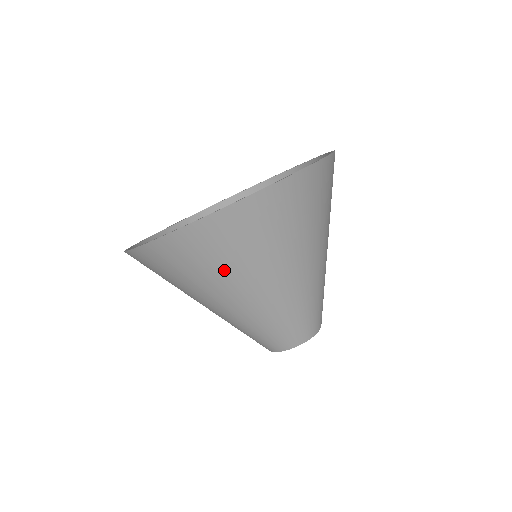
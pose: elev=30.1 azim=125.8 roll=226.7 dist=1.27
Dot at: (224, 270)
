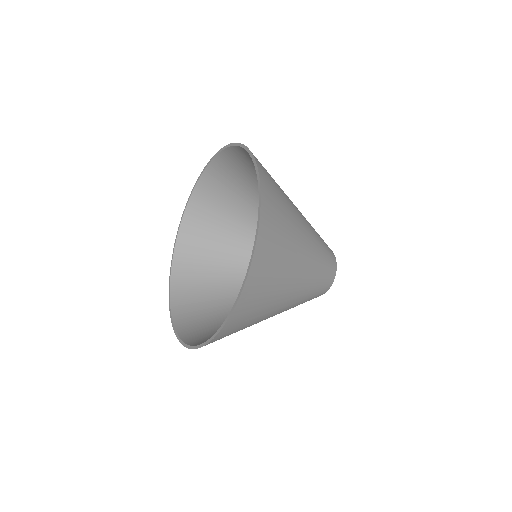
Dot at: (273, 294)
